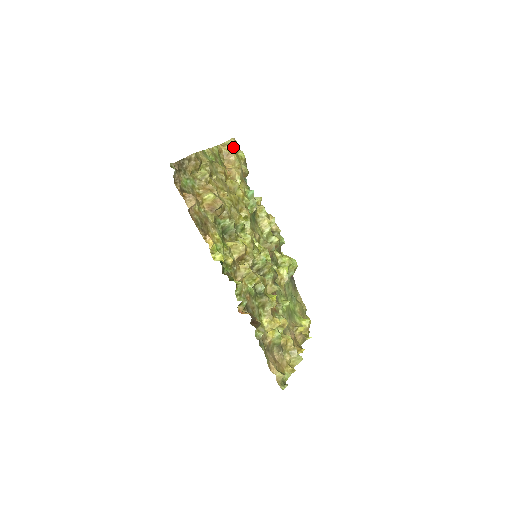
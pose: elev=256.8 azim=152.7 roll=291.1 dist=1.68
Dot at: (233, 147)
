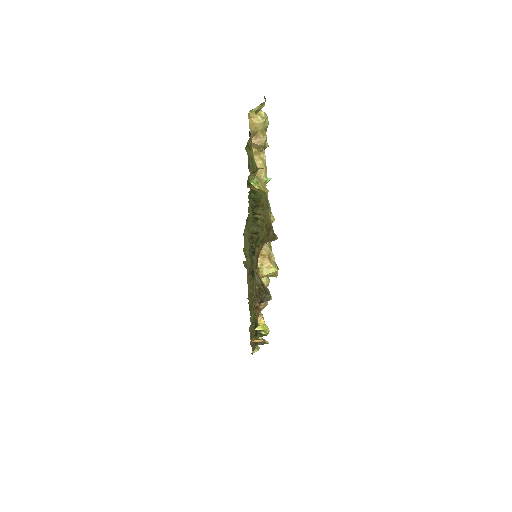
Dot at: (265, 122)
